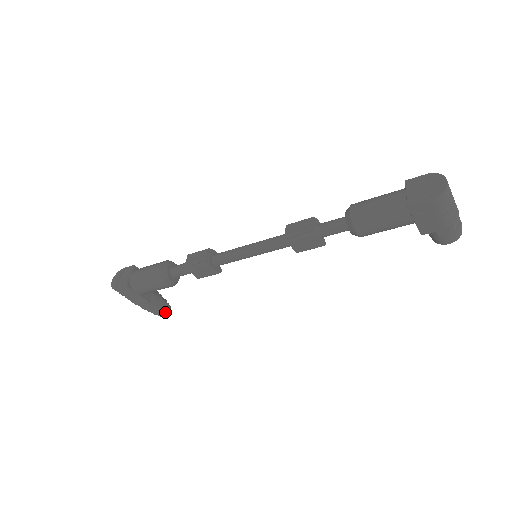
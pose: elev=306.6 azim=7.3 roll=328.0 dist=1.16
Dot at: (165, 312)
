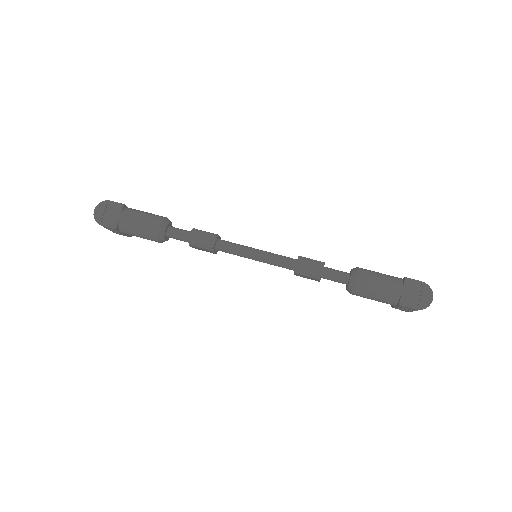
Dot at: occluded
